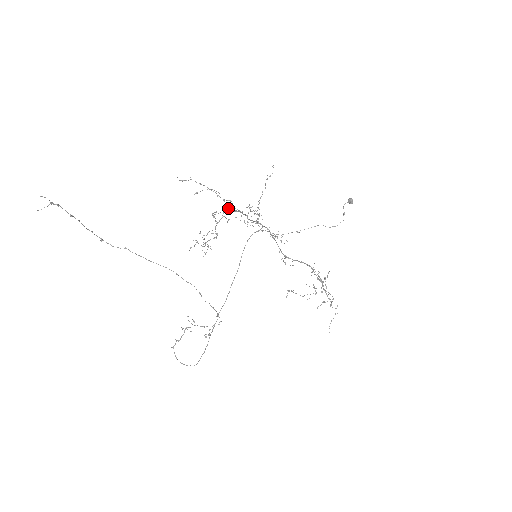
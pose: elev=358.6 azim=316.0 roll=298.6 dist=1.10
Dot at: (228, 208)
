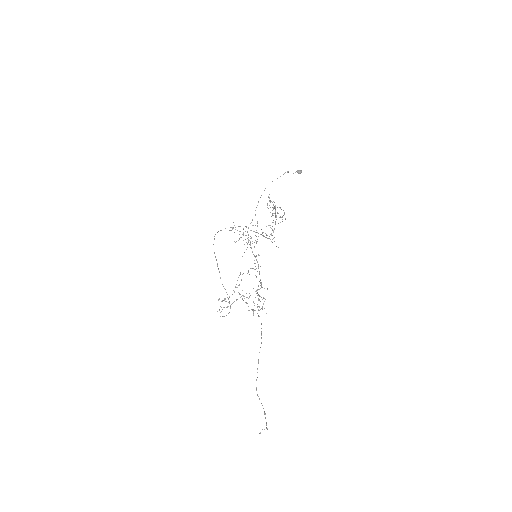
Dot at: (256, 277)
